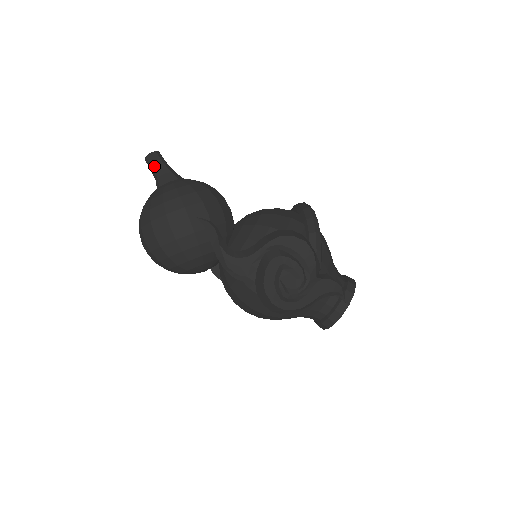
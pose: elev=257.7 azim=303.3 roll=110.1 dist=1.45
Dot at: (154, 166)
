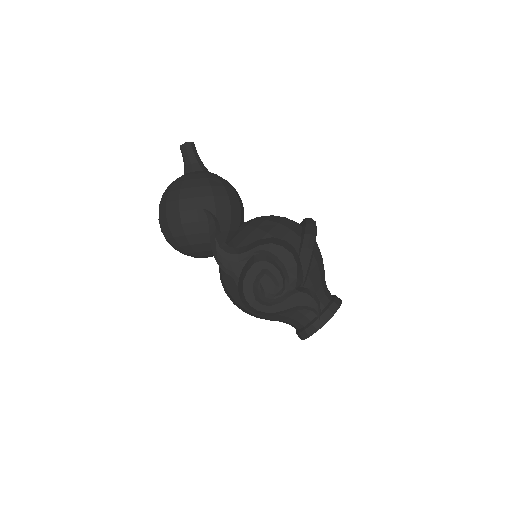
Dot at: (185, 155)
